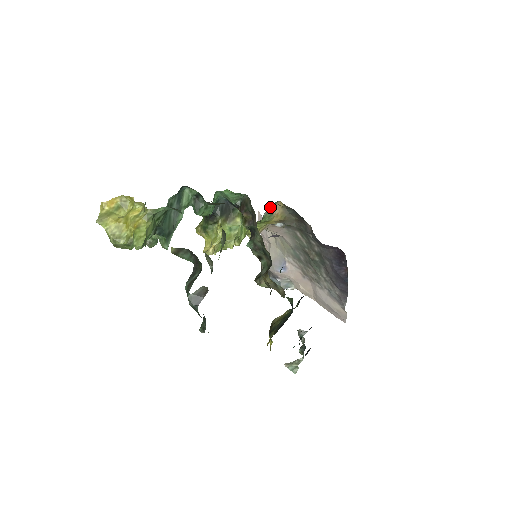
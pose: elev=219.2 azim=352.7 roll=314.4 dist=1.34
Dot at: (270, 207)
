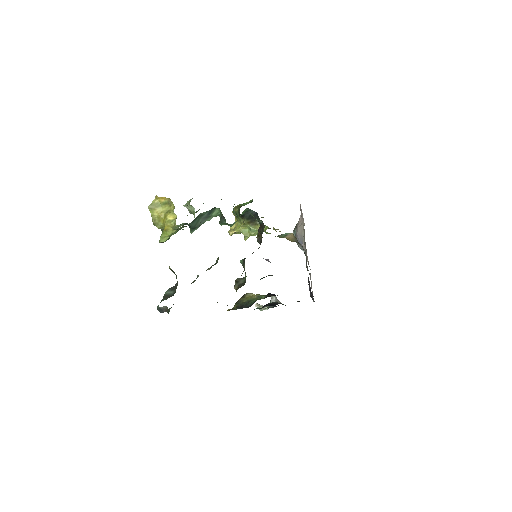
Dot at: occluded
